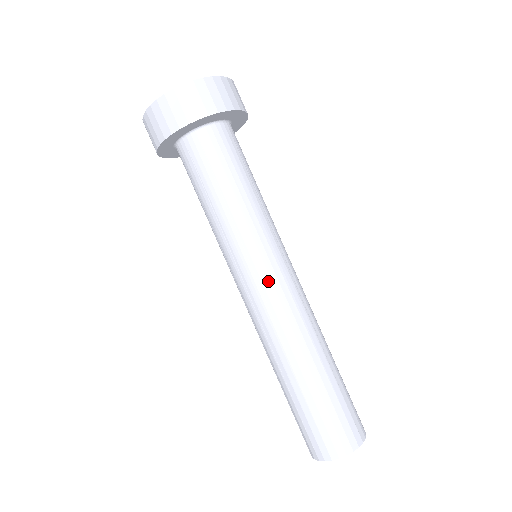
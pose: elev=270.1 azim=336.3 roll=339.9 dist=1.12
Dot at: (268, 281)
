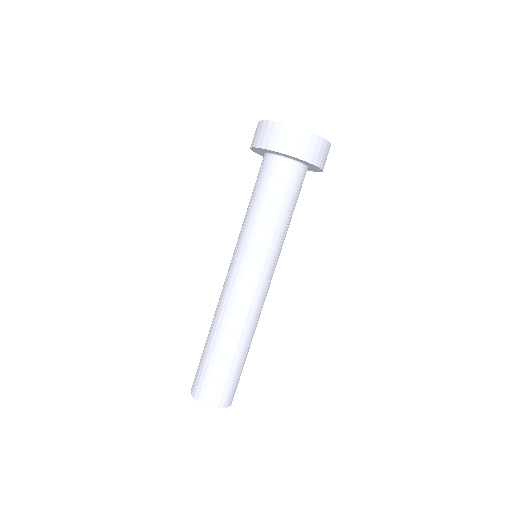
Dot at: (241, 275)
